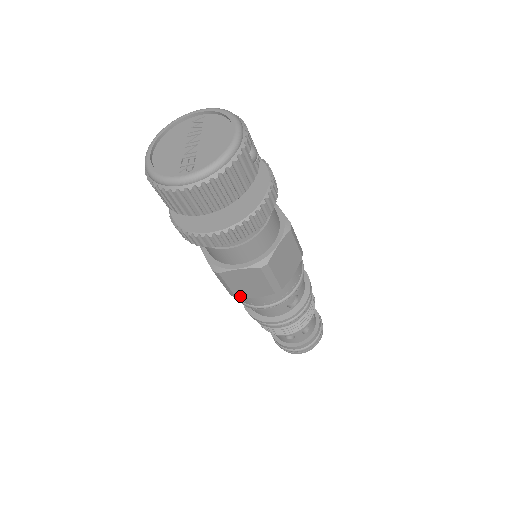
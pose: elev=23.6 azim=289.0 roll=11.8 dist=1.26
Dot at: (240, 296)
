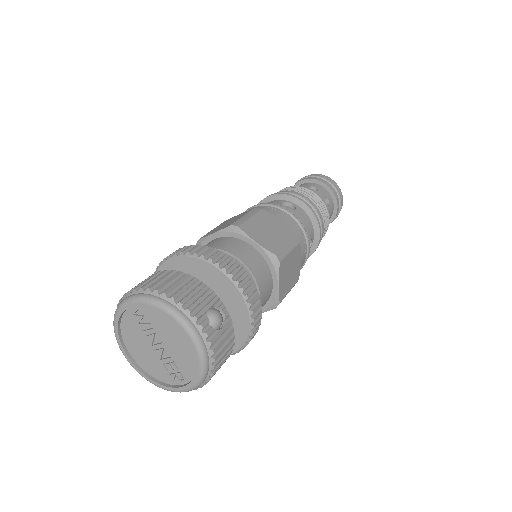
Dot at: occluded
